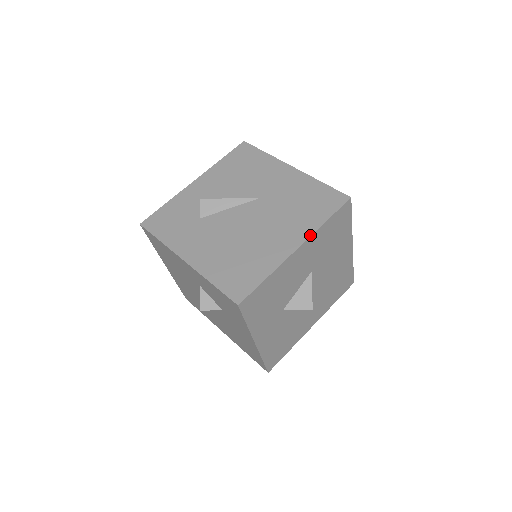
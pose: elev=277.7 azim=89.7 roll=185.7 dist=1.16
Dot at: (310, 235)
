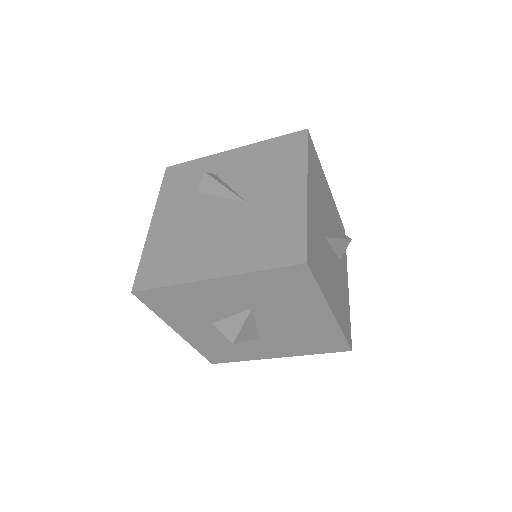
Dot at: (233, 274)
